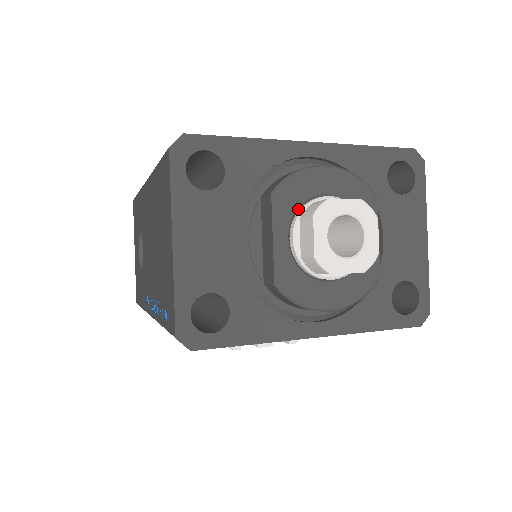
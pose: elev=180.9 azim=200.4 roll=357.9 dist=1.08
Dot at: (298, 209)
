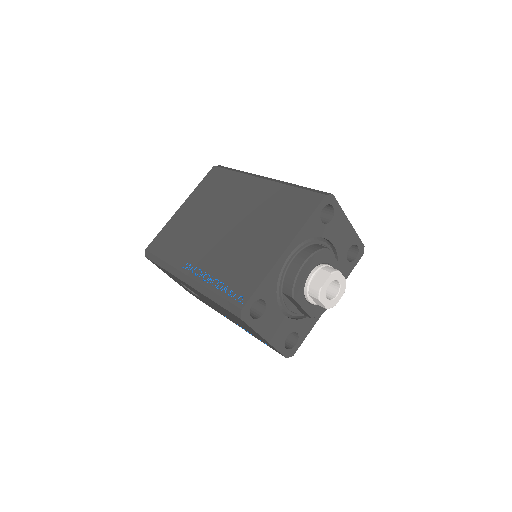
Dot at: (304, 289)
